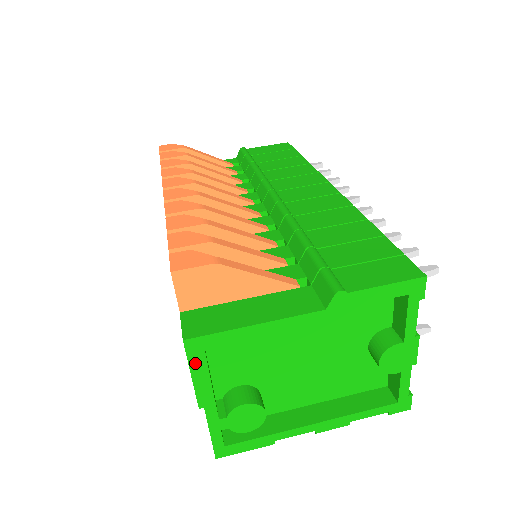
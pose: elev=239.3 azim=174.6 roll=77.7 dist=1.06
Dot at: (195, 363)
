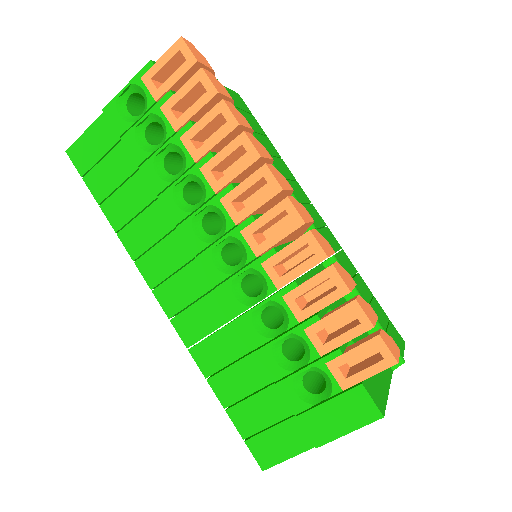
Dot at: (361, 425)
